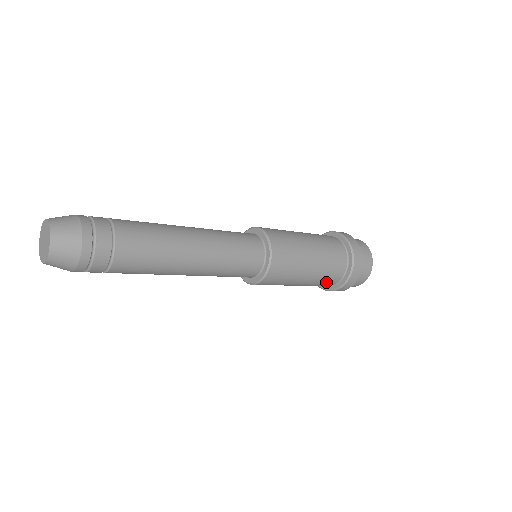
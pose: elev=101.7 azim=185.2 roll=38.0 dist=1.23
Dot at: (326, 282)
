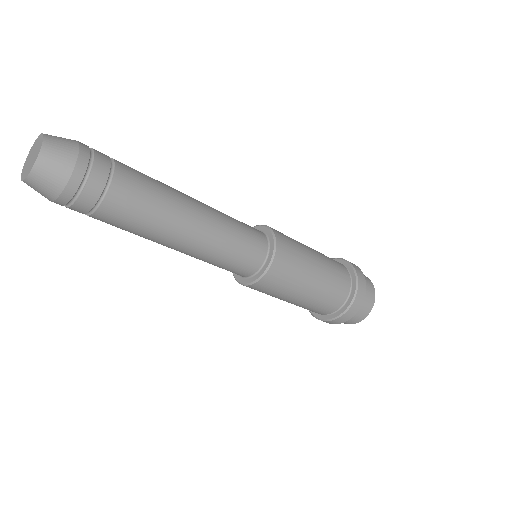
Dot at: occluded
